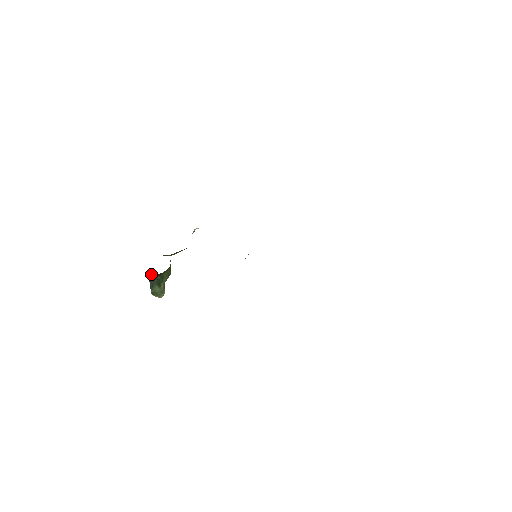
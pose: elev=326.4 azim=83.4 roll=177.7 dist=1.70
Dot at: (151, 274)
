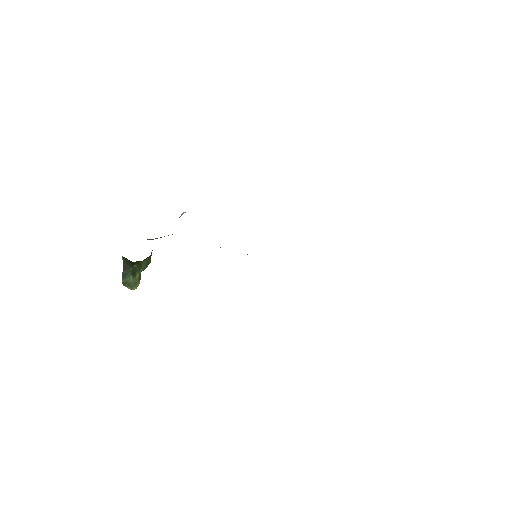
Dot at: (126, 260)
